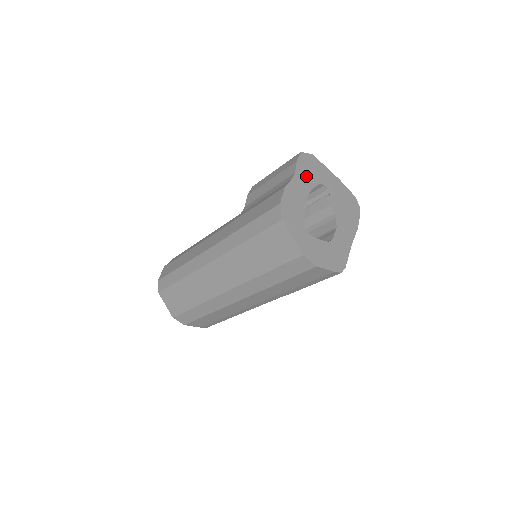
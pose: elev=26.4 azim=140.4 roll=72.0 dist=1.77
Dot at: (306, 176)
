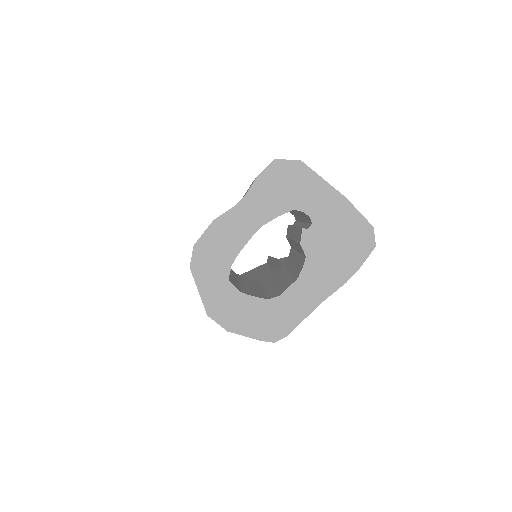
Dot at: (267, 199)
